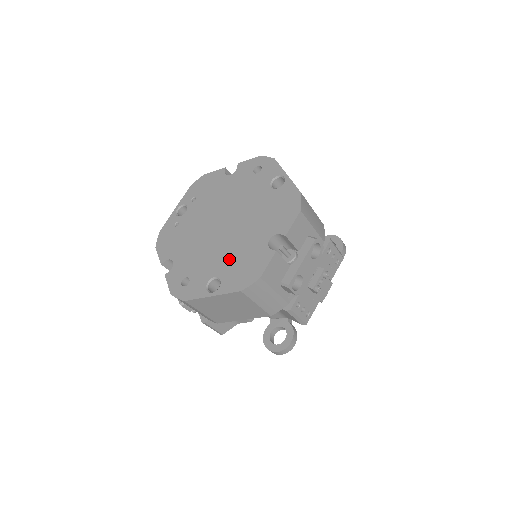
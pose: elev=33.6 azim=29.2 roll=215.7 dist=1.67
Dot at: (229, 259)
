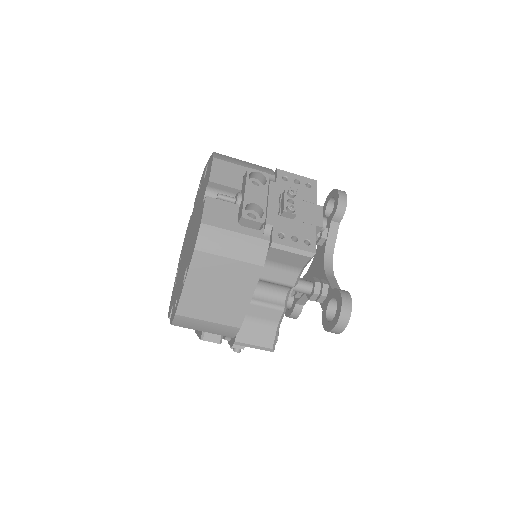
Dot at: (190, 248)
